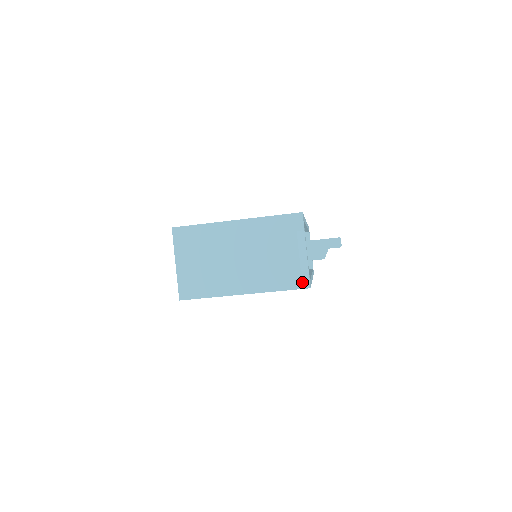
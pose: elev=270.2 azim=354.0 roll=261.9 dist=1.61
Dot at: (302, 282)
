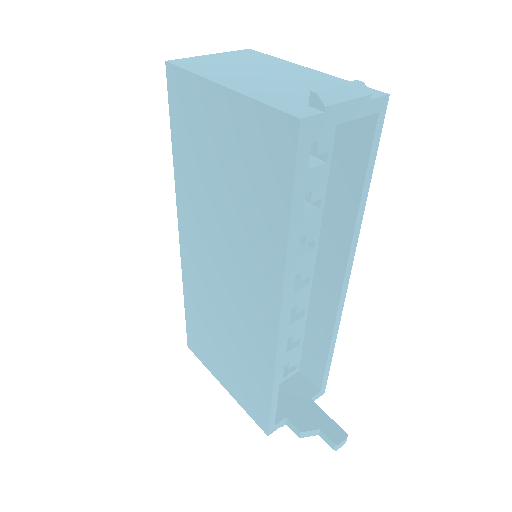
Dot at: (299, 112)
